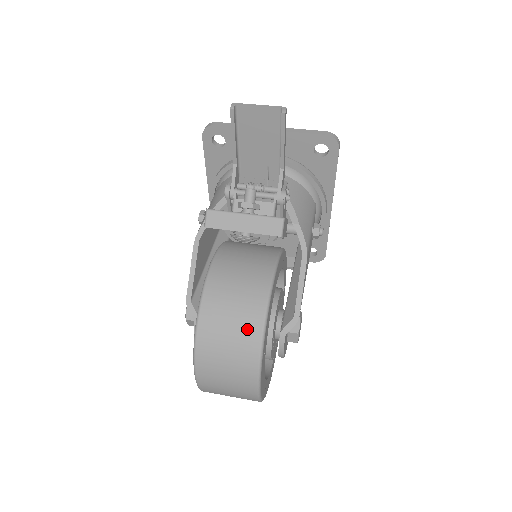
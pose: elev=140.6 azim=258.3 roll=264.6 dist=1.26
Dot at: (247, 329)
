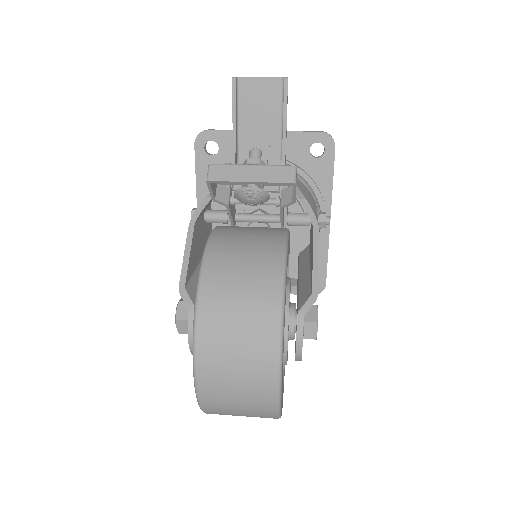
Dot at: (263, 283)
